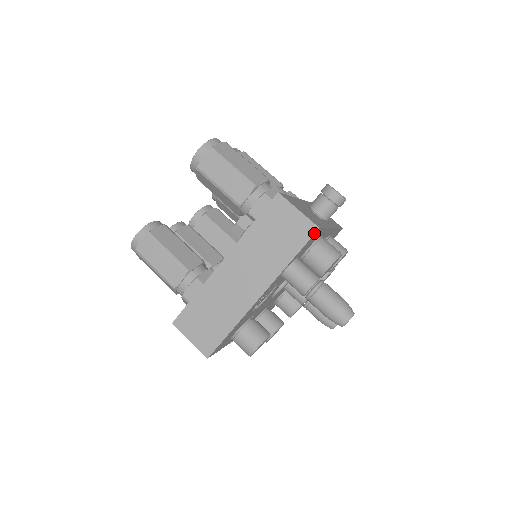
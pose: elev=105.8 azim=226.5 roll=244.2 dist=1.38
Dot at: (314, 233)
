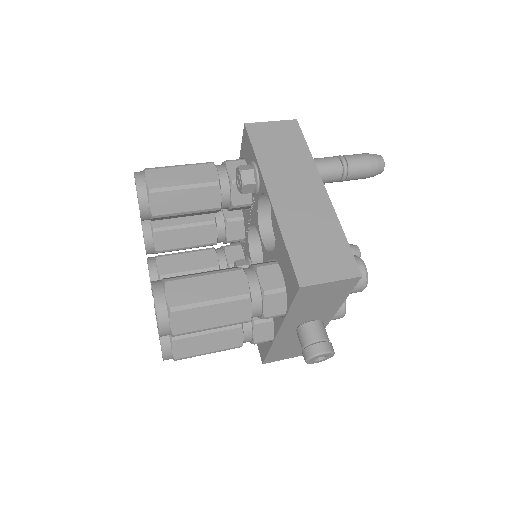
Dot at: (298, 124)
